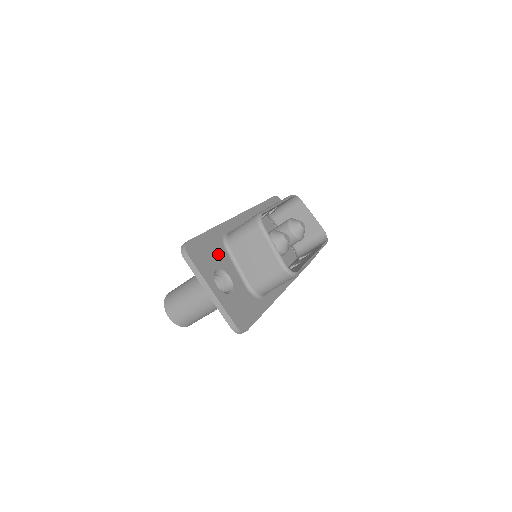
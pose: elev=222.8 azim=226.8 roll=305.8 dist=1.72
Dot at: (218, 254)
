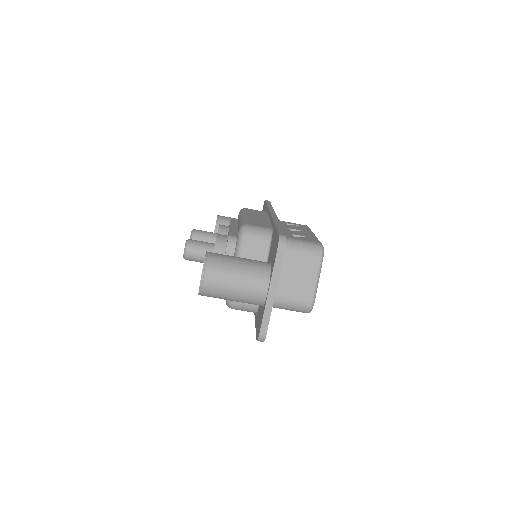
Dot at: occluded
